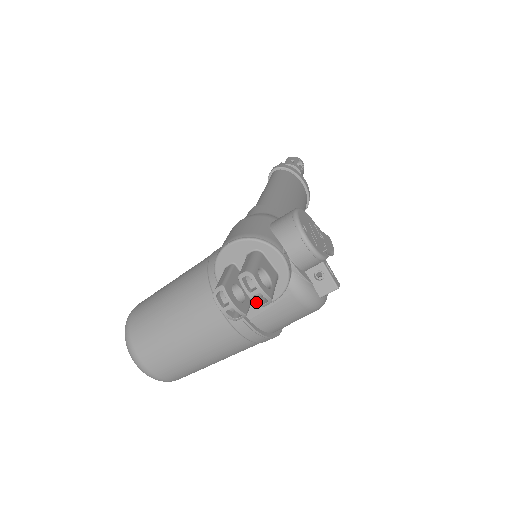
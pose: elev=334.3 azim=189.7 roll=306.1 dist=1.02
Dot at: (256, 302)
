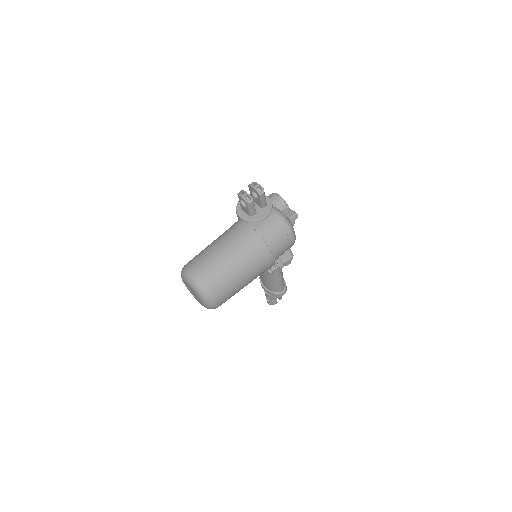
Dot at: (257, 190)
